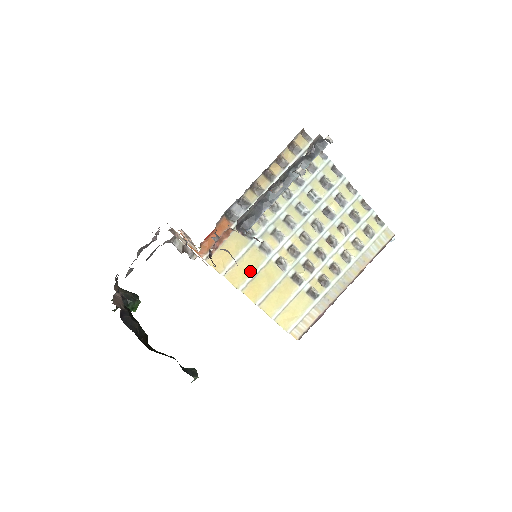
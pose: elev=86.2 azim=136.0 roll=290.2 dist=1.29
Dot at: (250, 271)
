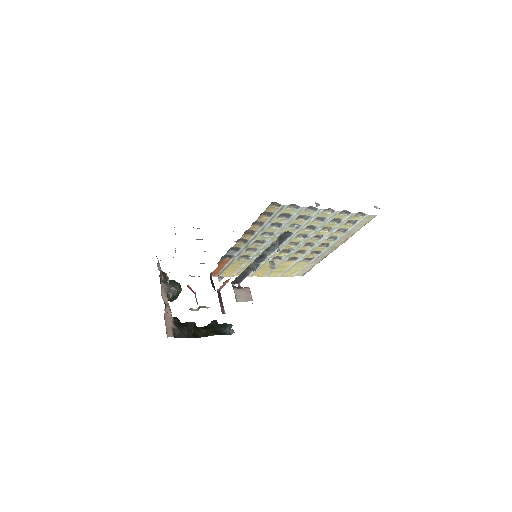
Dot at: occluded
